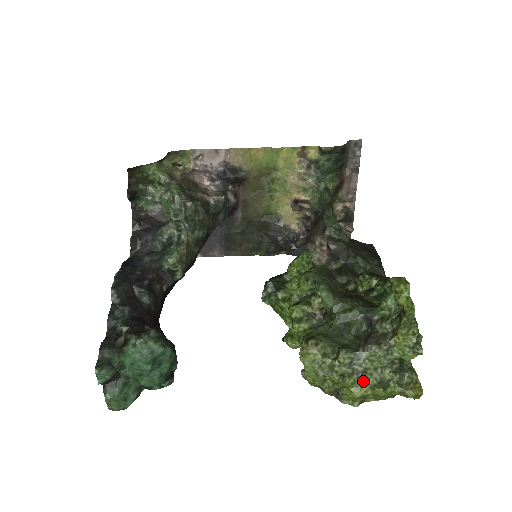
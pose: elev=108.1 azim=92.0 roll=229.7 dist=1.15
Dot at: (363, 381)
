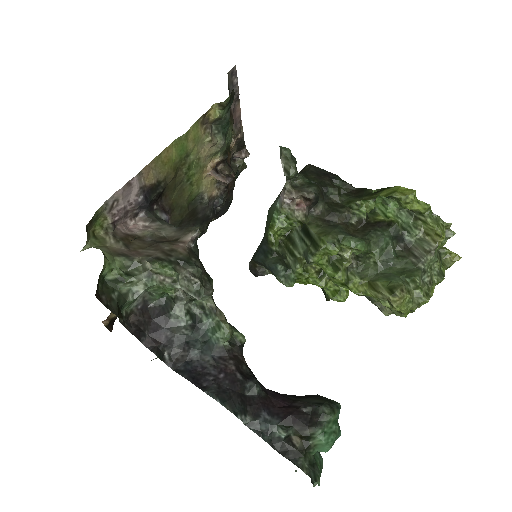
Dot at: (432, 284)
